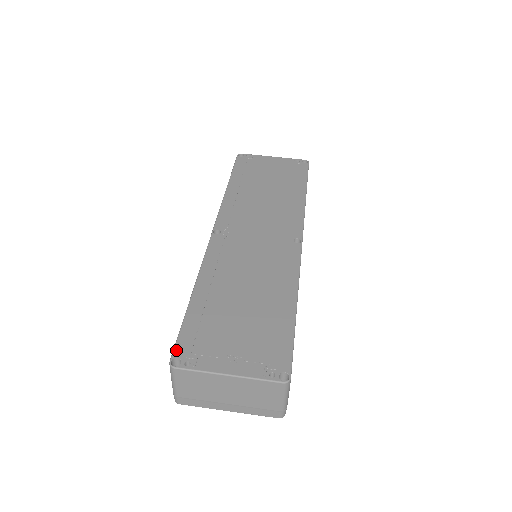
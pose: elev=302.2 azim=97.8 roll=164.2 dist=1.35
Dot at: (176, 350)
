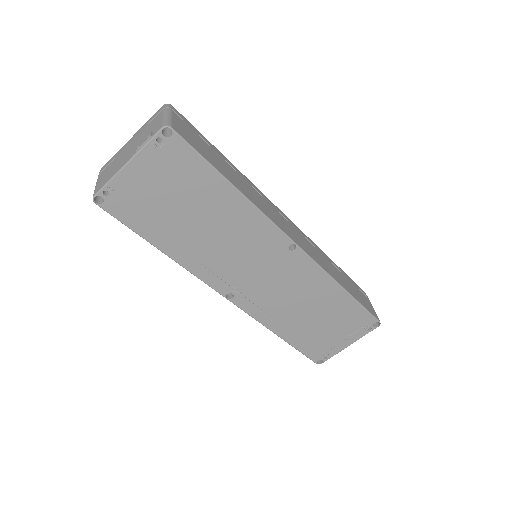
Dot at: (313, 360)
